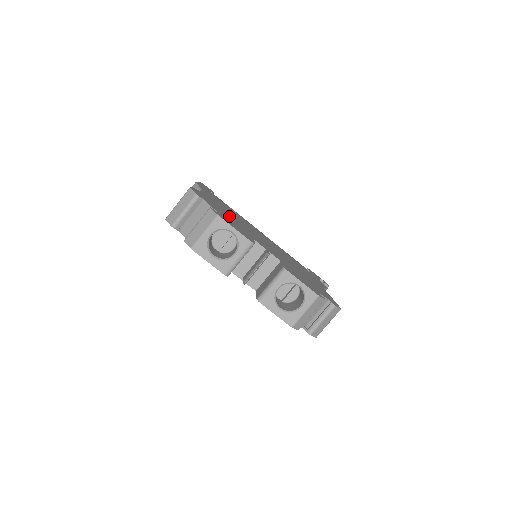
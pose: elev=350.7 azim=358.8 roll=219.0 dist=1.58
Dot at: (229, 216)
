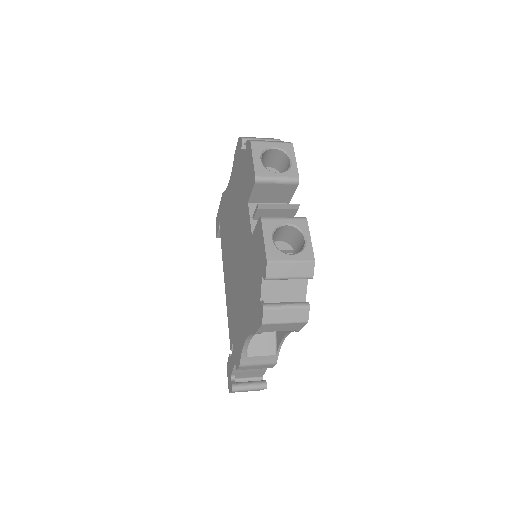
Dot at: occluded
